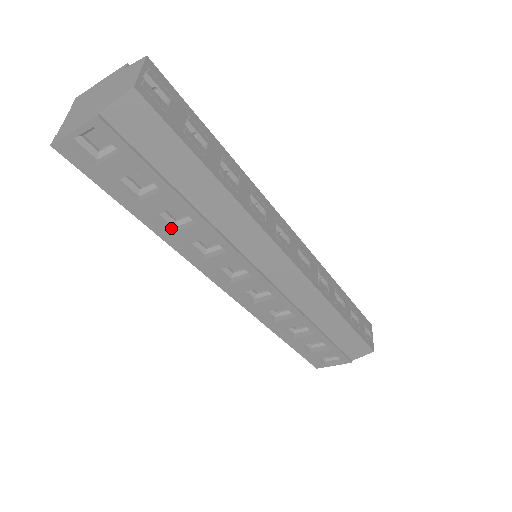
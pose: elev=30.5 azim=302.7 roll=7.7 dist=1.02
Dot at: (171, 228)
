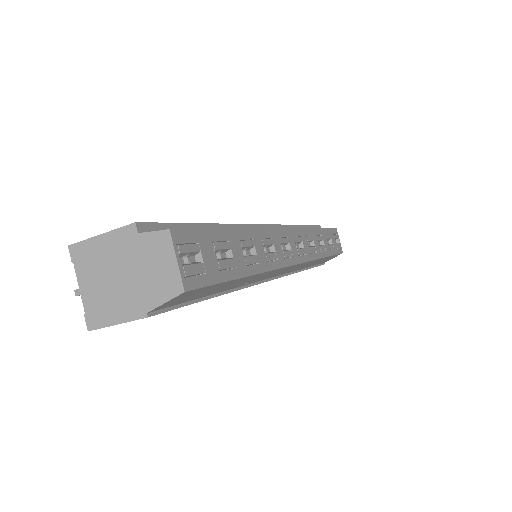
Dot at: occluded
